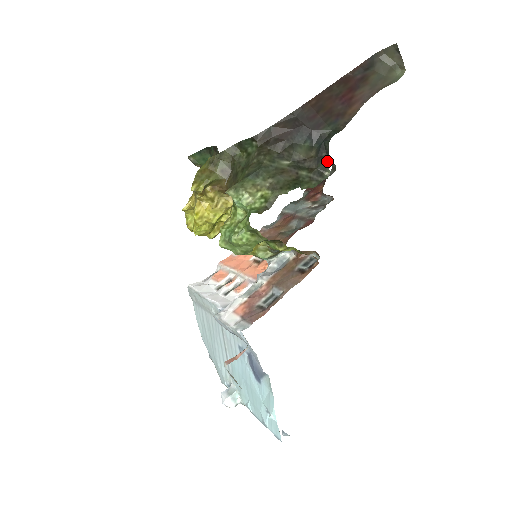
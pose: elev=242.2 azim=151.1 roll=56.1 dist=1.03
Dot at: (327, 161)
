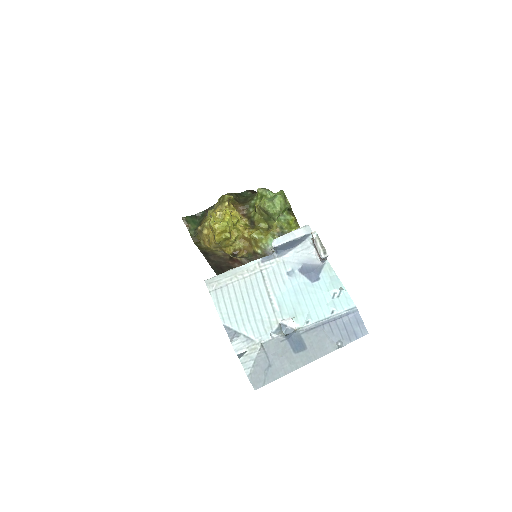
Dot at: occluded
